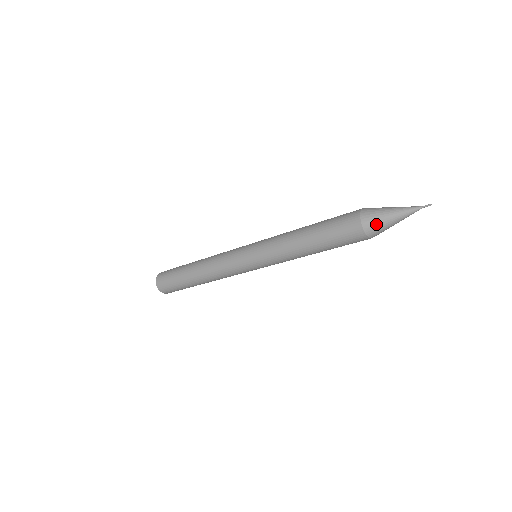
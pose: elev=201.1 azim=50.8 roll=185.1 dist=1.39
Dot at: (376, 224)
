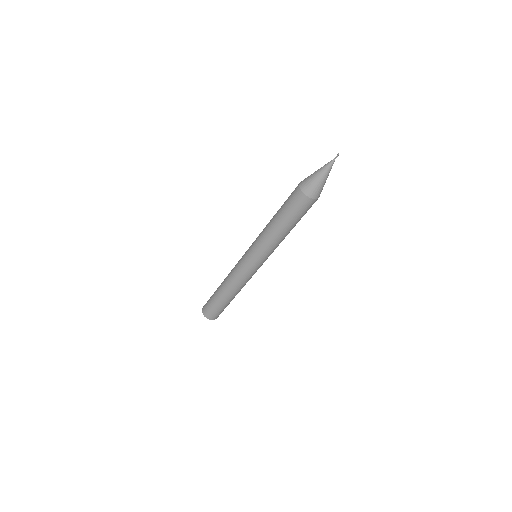
Dot at: (307, 180)
